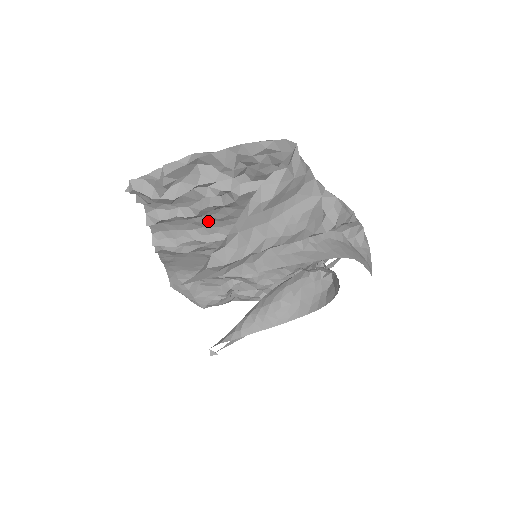
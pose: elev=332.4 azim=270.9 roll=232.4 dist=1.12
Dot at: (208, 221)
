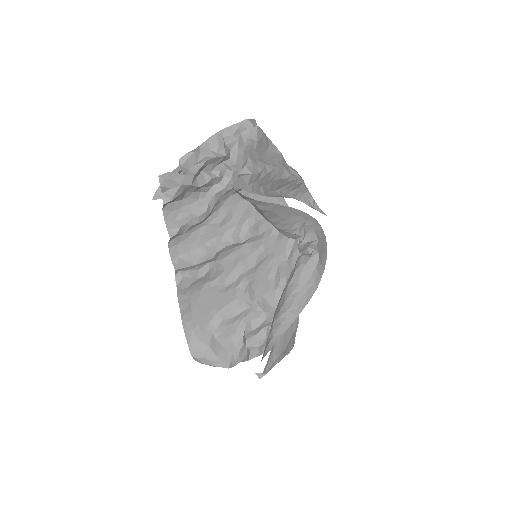
Dot at: (212, 230)
